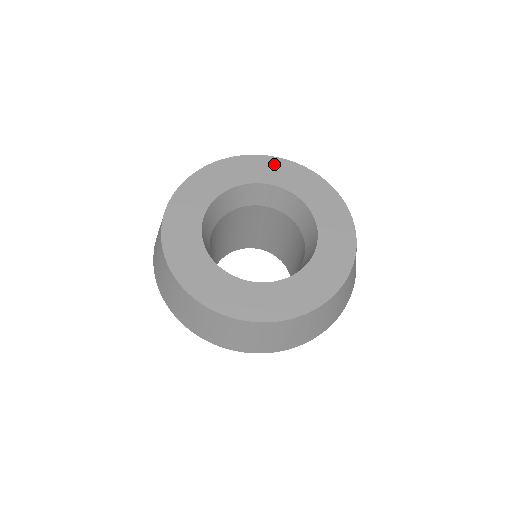
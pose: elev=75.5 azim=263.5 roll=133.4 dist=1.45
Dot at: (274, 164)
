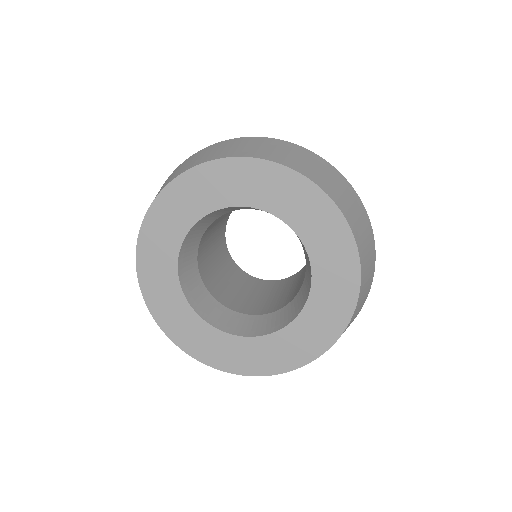
Dot at: (233, 171)
